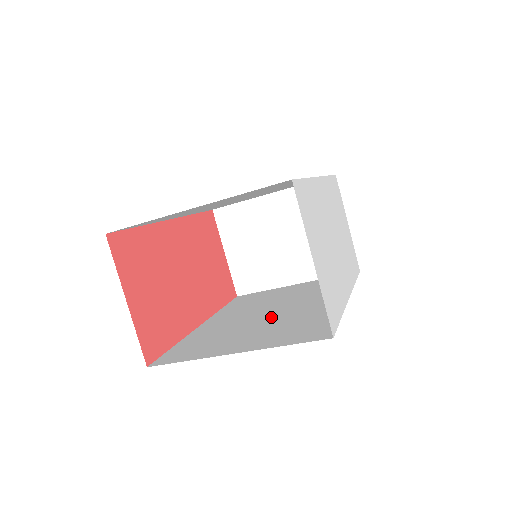
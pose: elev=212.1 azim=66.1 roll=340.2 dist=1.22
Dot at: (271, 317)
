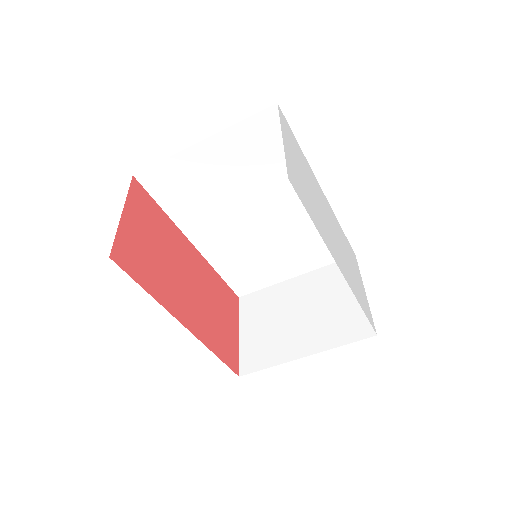
Dot at: occluded
